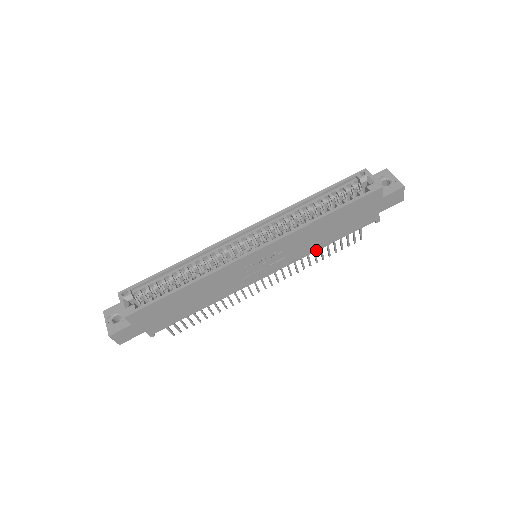
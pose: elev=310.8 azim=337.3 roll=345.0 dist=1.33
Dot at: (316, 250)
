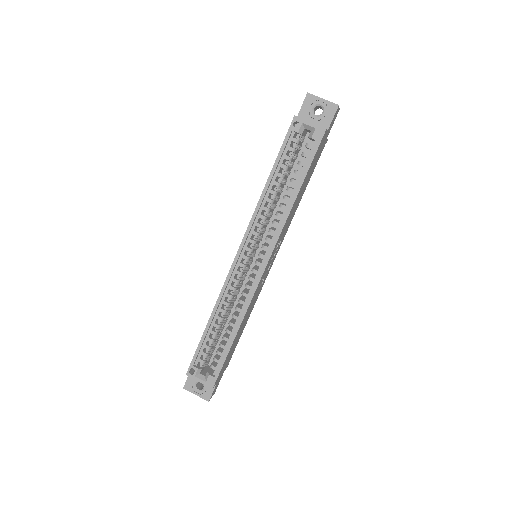
Dot at: (296, 209)
